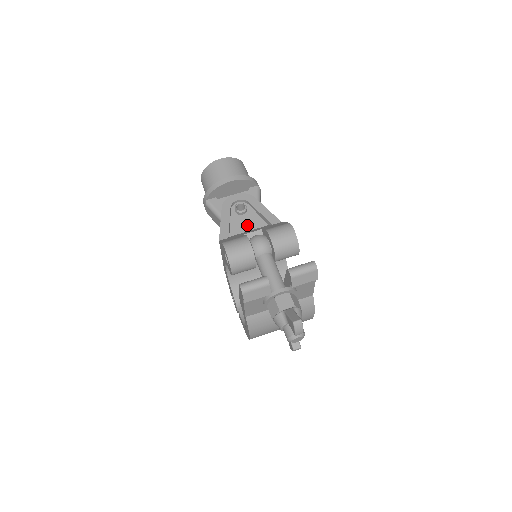
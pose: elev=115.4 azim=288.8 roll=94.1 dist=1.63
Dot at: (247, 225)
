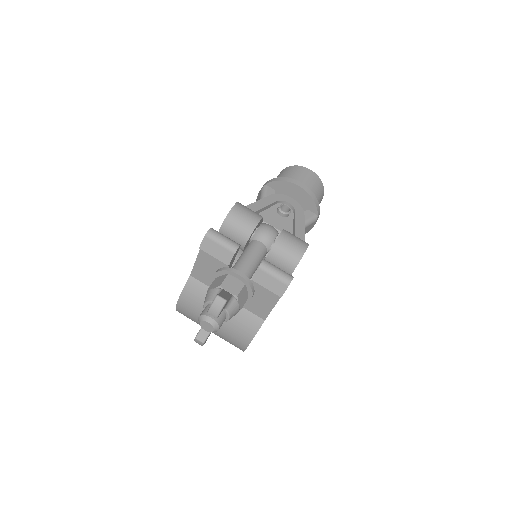
Dot at: (275, 225)
